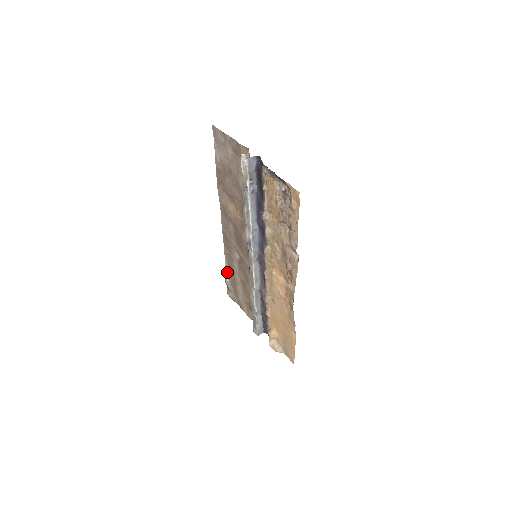
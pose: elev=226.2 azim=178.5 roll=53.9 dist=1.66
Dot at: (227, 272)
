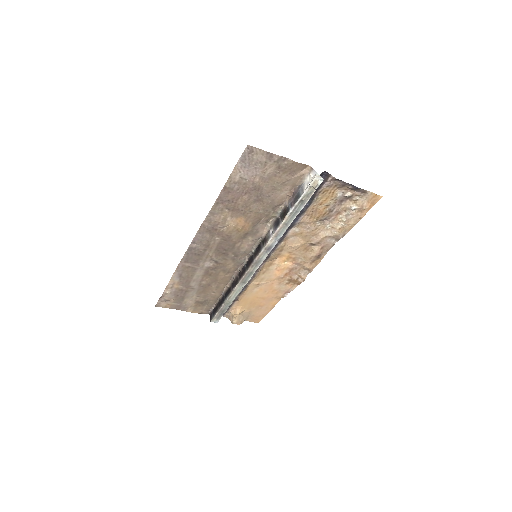
Dot at: (171, 285)
